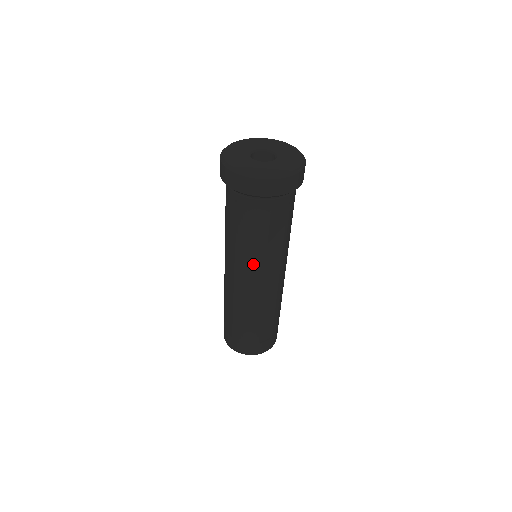
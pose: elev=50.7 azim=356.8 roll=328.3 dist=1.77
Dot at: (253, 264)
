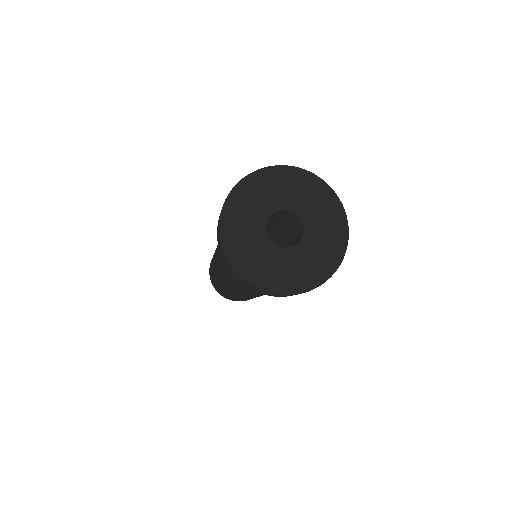
Dot at: occluded
